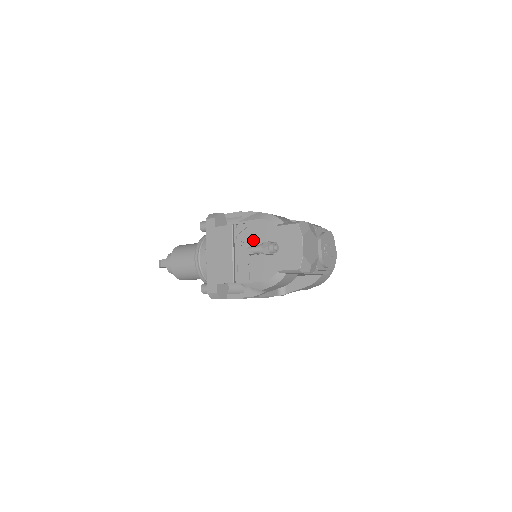
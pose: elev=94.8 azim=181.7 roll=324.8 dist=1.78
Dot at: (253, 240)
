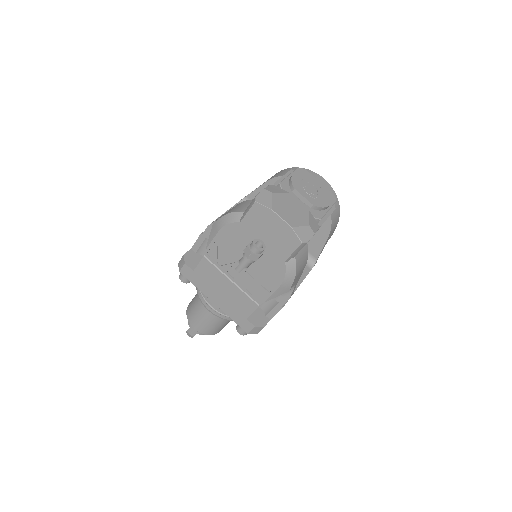
Dot at: (234, 254)
